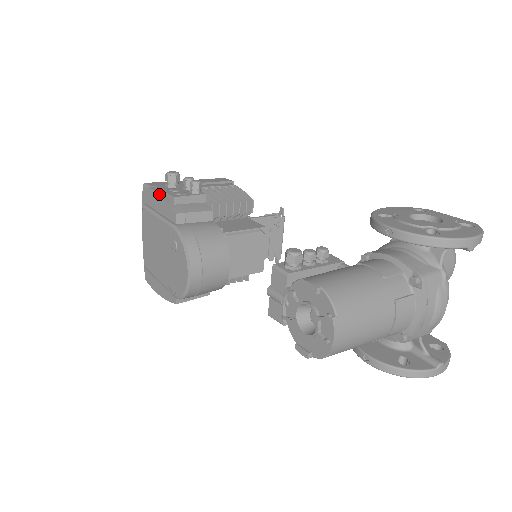
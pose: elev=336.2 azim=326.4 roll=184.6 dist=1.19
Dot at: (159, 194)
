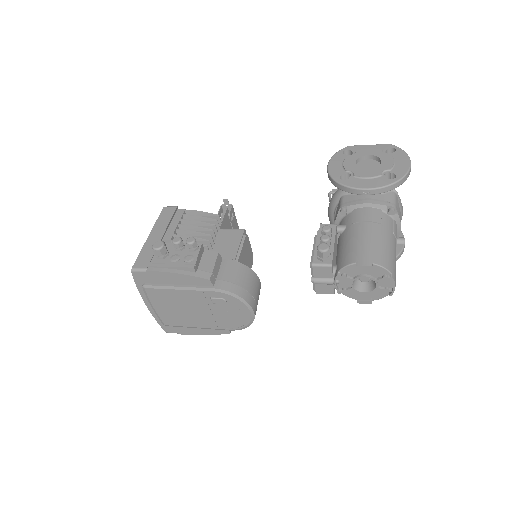
Dot at: (170, 272)
